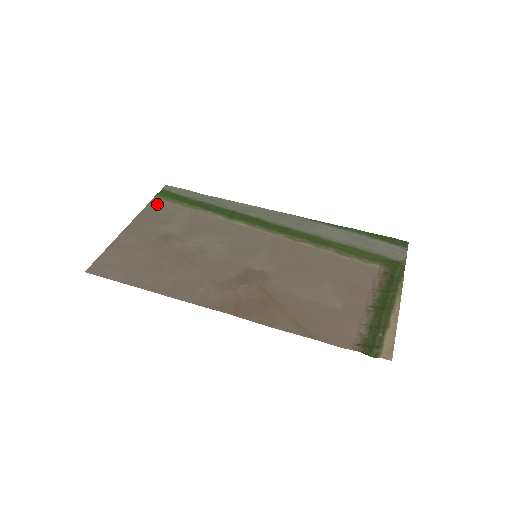
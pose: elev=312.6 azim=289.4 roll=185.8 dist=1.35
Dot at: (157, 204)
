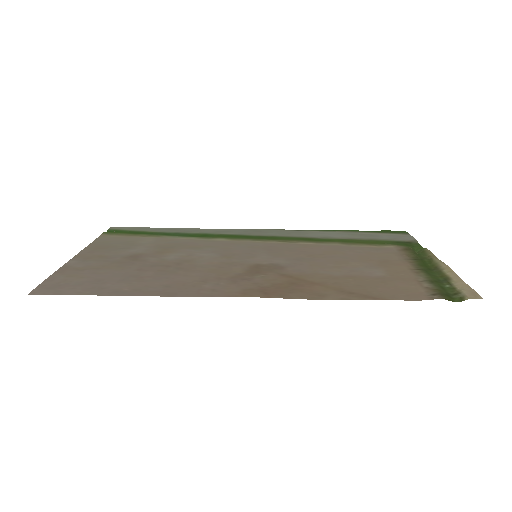
Dot at: (107, 238)
